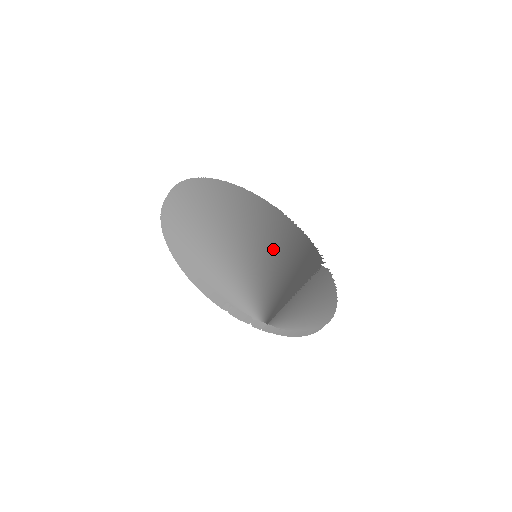
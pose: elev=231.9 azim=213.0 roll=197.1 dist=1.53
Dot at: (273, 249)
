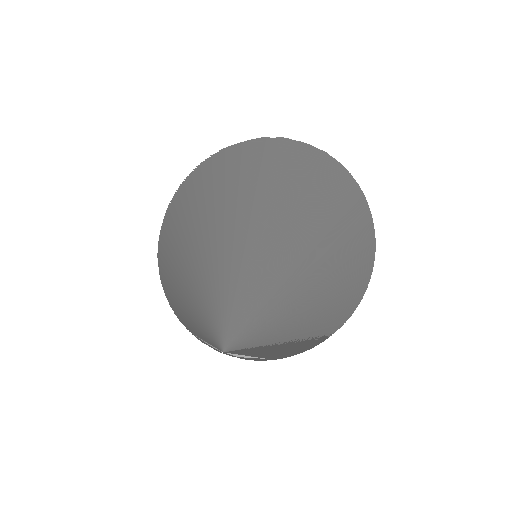
Dot at: (284, 241)
